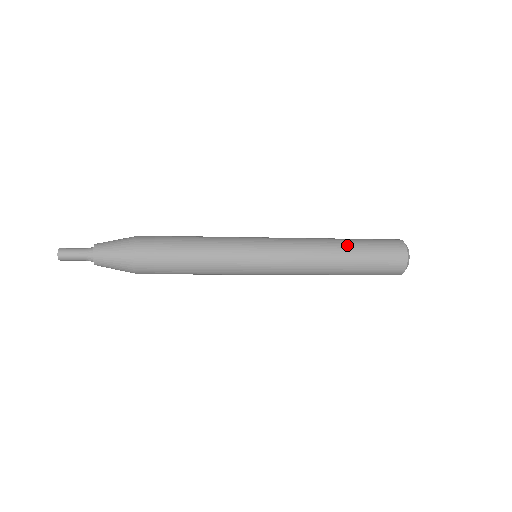
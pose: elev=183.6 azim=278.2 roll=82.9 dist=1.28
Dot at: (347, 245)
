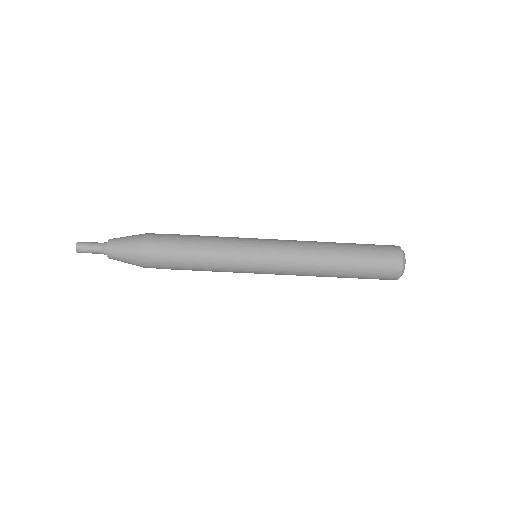
Dot at: (341, 243)
